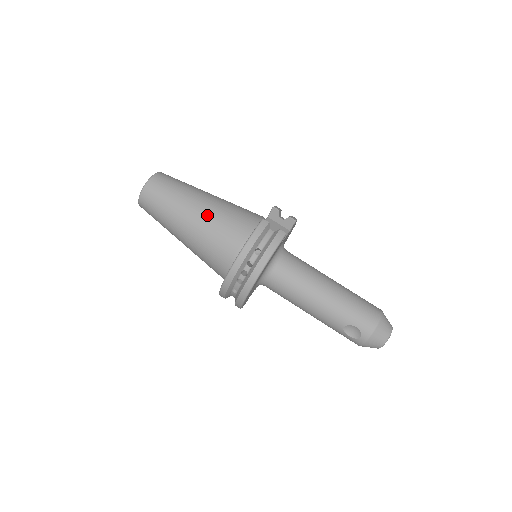
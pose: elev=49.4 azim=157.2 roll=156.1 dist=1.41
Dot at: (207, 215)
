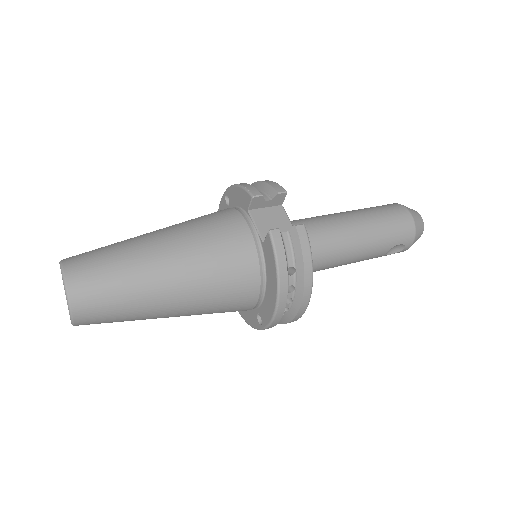
Dot at: (191, 275)
